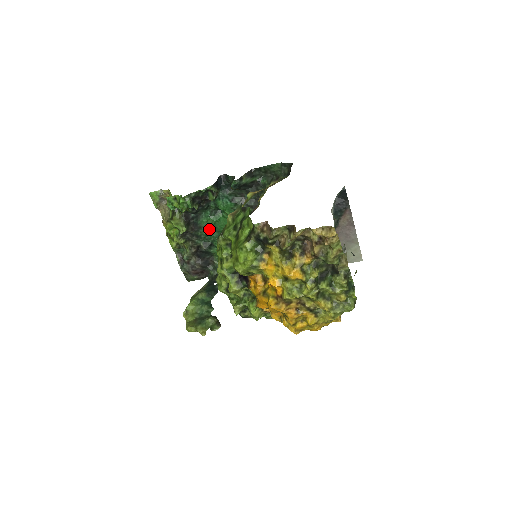
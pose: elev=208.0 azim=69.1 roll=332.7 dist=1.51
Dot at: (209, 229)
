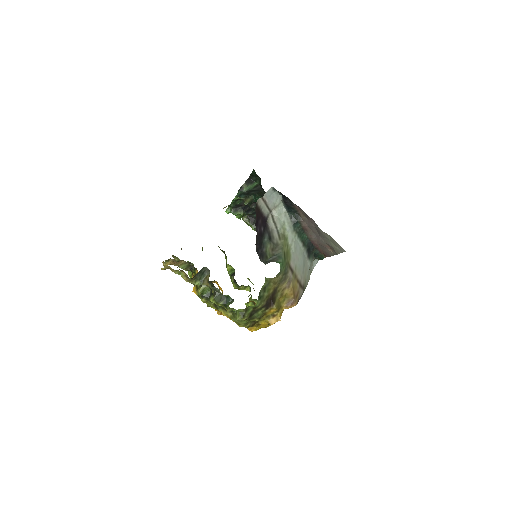
Dot at: occluded
